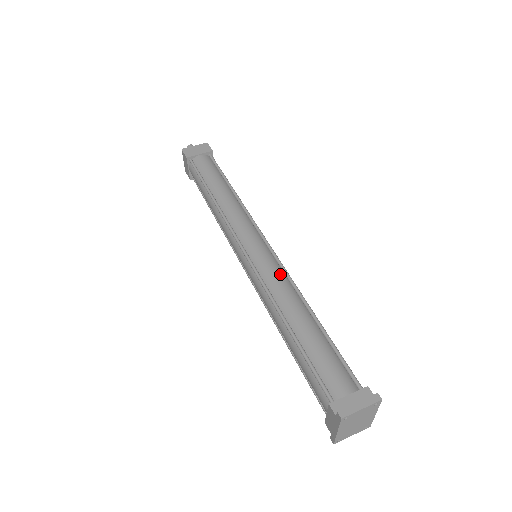
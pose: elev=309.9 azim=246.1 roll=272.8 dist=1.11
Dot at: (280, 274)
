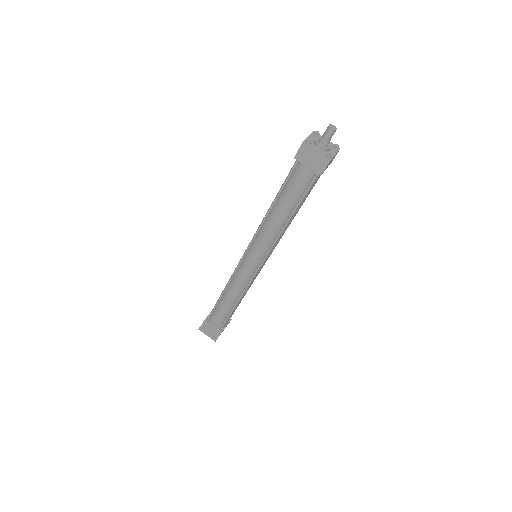
Dot at: (243, 283)
